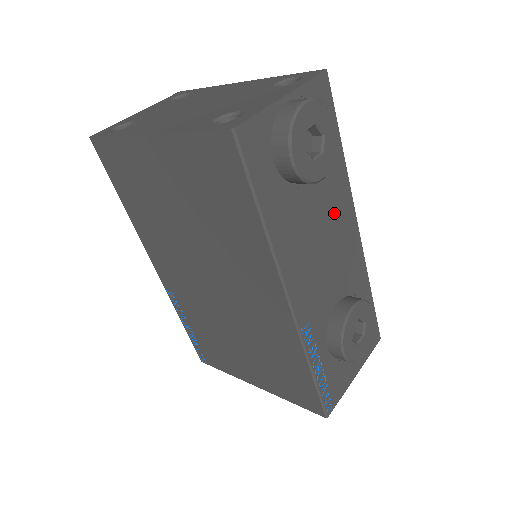
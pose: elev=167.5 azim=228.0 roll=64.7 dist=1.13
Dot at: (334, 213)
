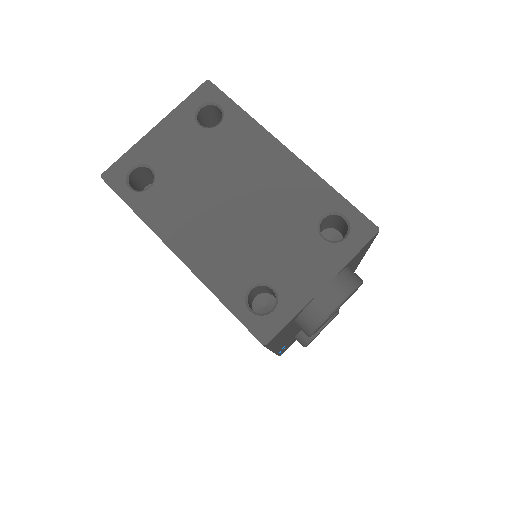
Dot at: occluded
